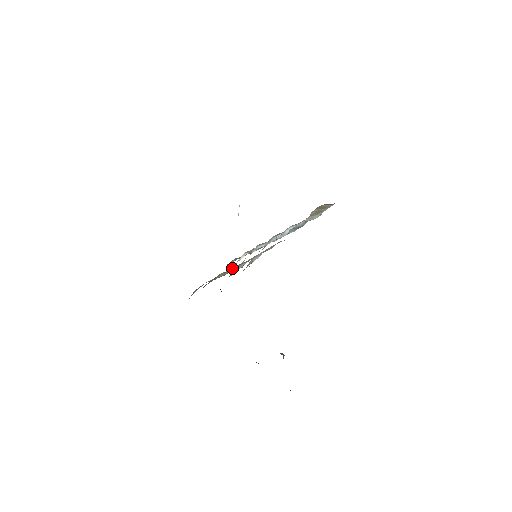
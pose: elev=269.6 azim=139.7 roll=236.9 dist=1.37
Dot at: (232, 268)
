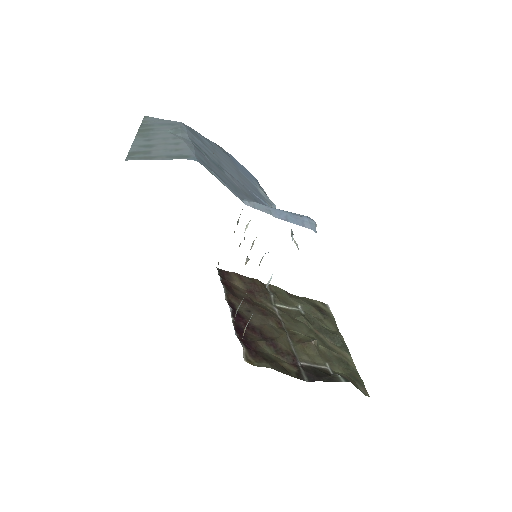
Dot at: occluded
